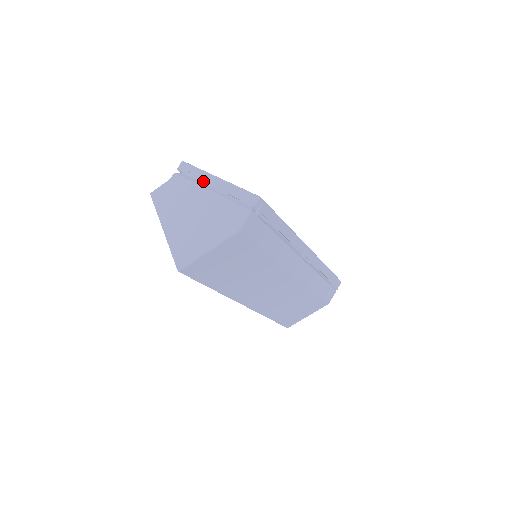
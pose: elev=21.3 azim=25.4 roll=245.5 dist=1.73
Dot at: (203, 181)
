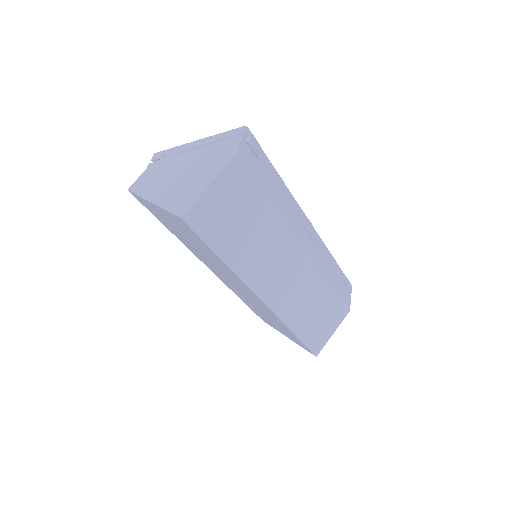
Dot at: (182, 150)
